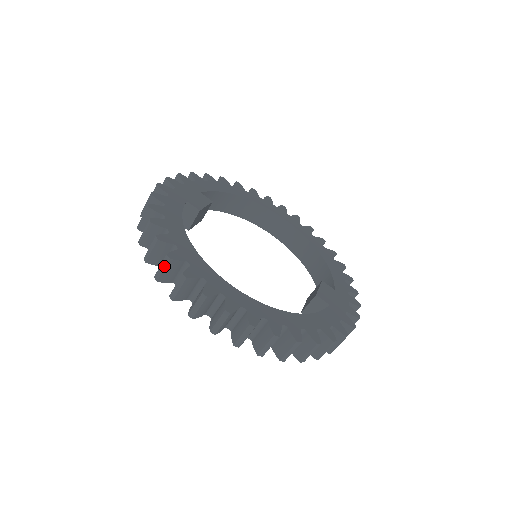
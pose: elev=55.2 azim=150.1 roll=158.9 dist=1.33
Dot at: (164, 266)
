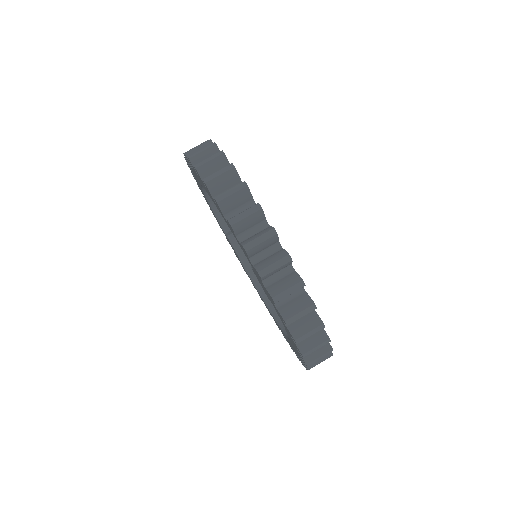
Dot at: occluded
